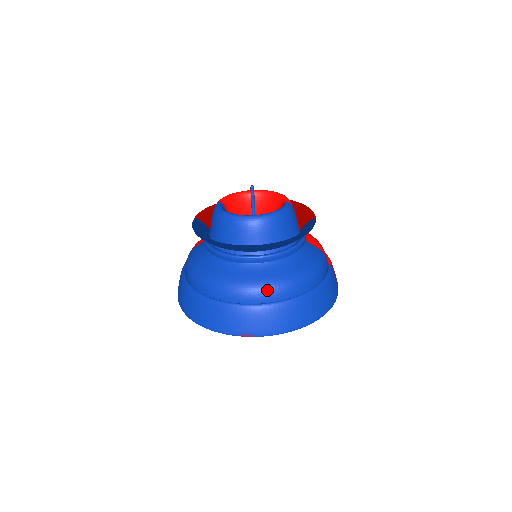
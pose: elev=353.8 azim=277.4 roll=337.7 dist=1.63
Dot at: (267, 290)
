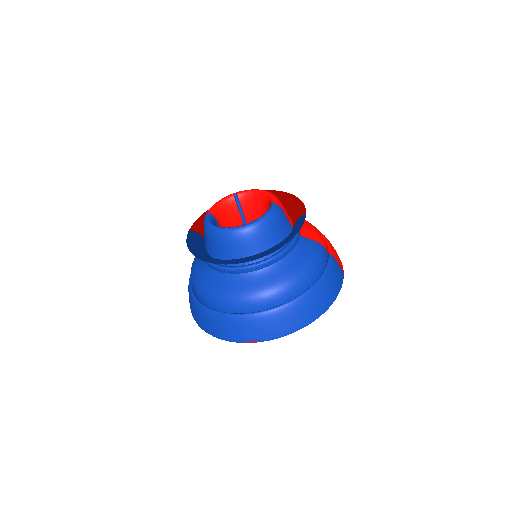
Dot at: (263, 298)
